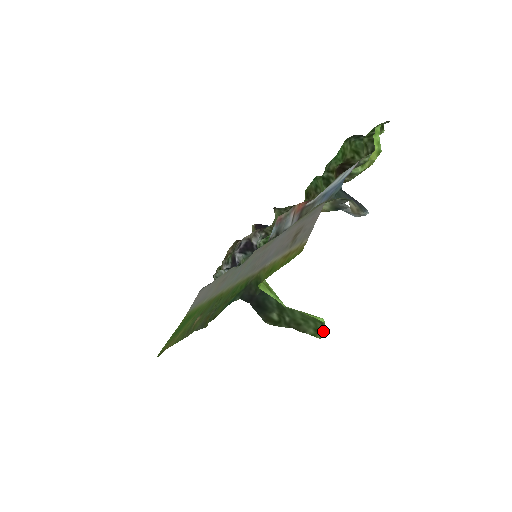
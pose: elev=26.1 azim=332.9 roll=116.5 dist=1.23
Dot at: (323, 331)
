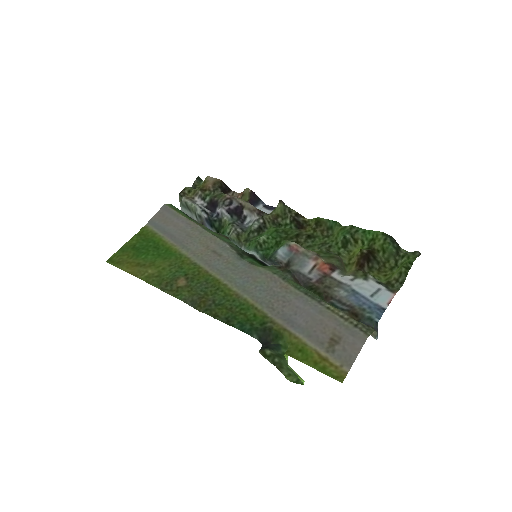
Dot at: (294, 379)
